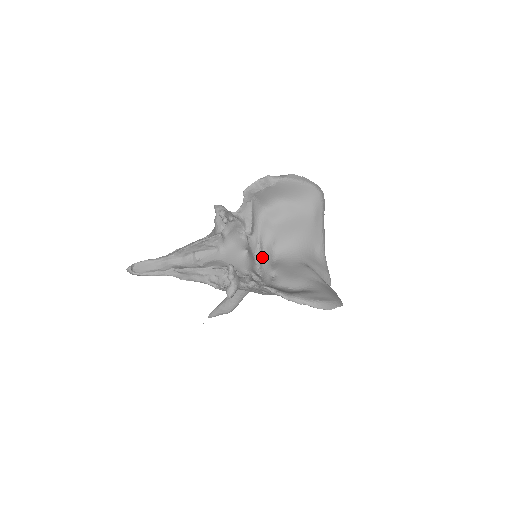
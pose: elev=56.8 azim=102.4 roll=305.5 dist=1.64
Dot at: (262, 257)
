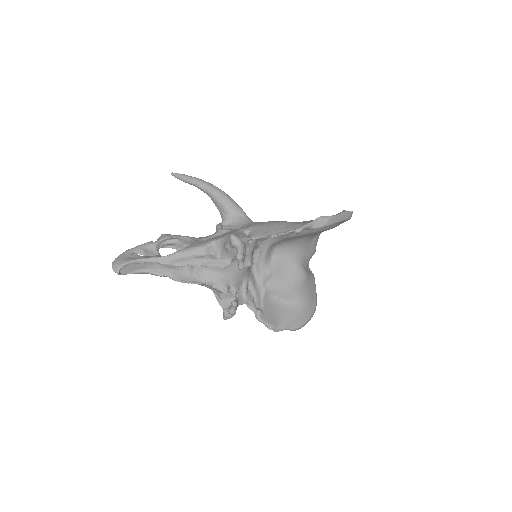
Dot at: (262, 257)
